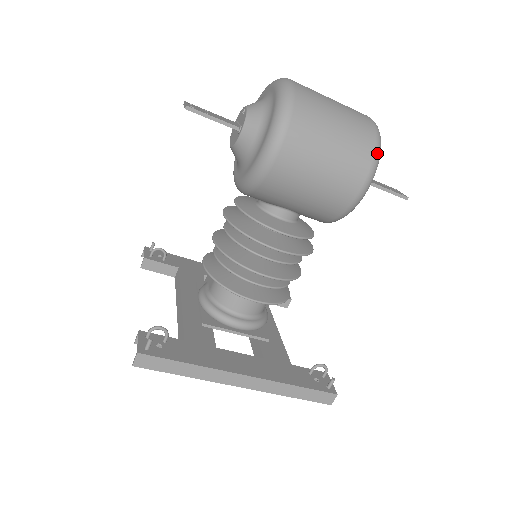
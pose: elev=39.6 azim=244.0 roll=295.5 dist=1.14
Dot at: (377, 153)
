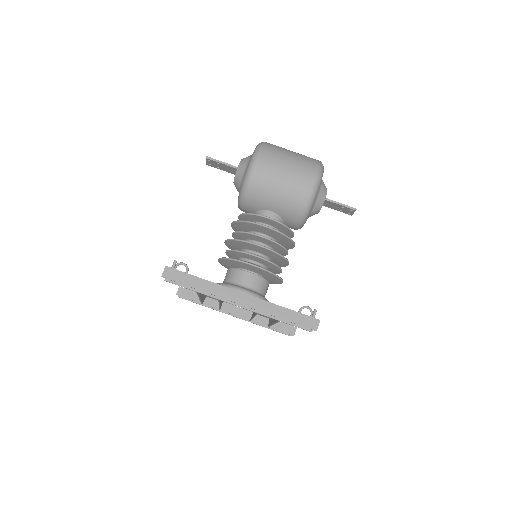
Dot at: (320, 167)
